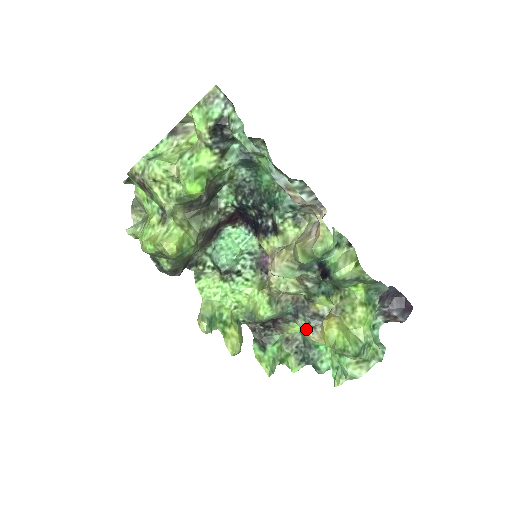
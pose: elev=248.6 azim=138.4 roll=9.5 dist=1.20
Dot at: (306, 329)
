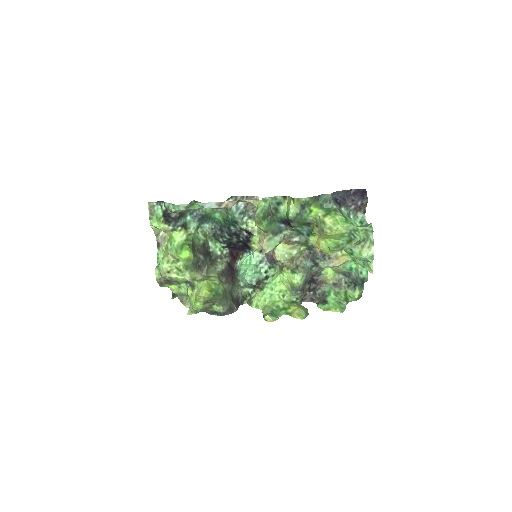
Dot at: (328, 264)
